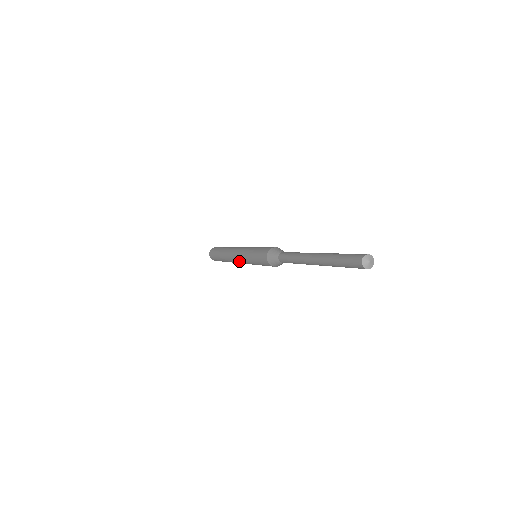
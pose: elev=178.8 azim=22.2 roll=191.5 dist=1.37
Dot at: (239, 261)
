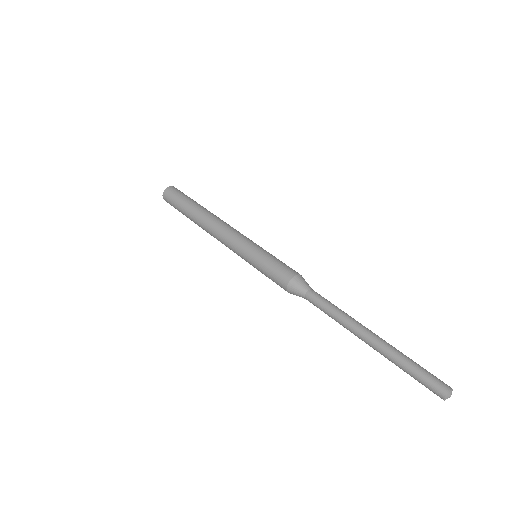
Dot at: (226, 245)
